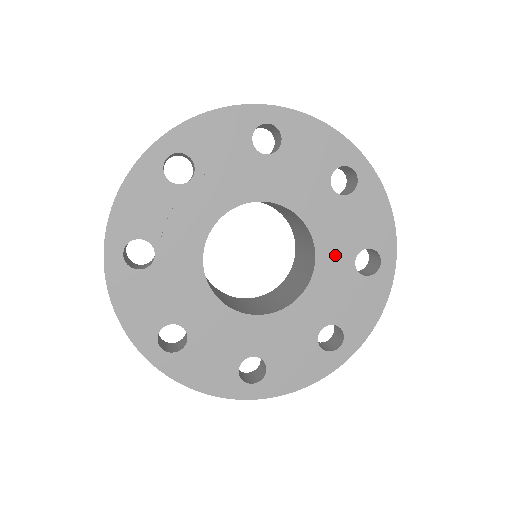
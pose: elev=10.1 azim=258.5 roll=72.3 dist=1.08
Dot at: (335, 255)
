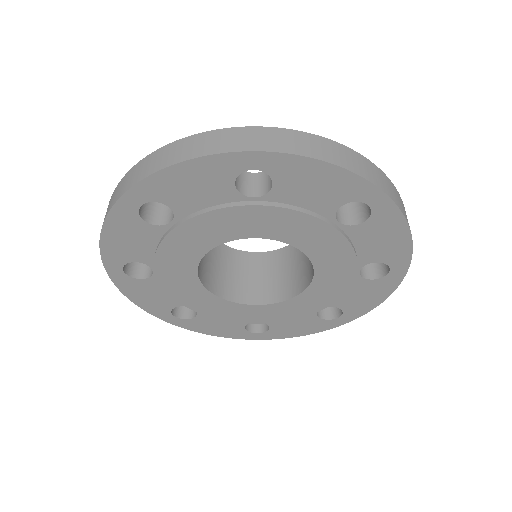
Dot at: (336, 271)
